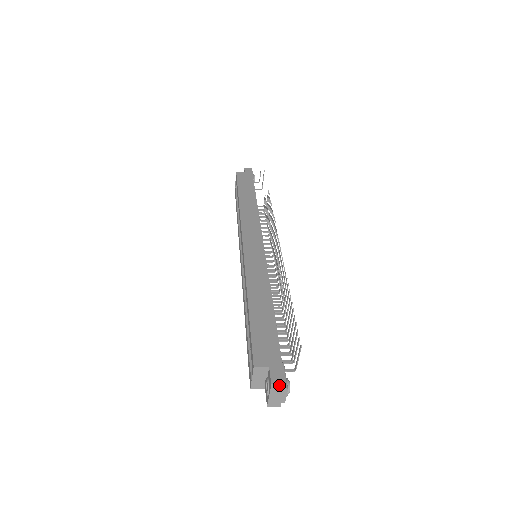
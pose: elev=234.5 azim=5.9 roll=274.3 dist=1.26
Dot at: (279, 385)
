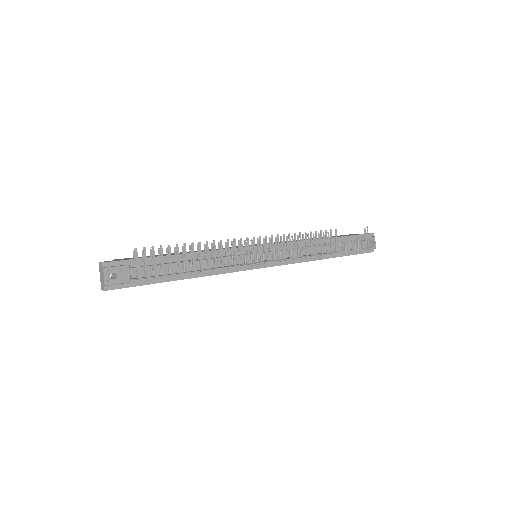
Dot at: (101, 263)
